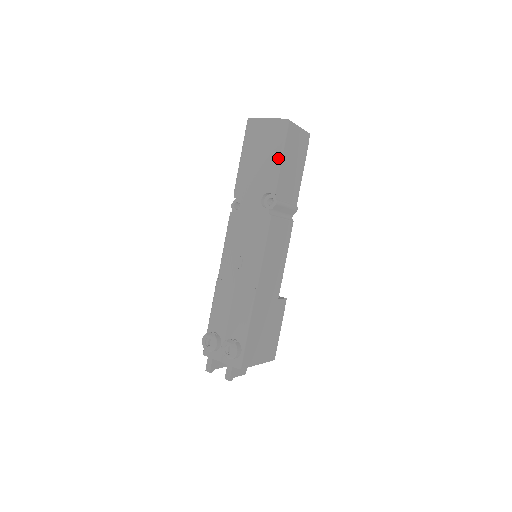
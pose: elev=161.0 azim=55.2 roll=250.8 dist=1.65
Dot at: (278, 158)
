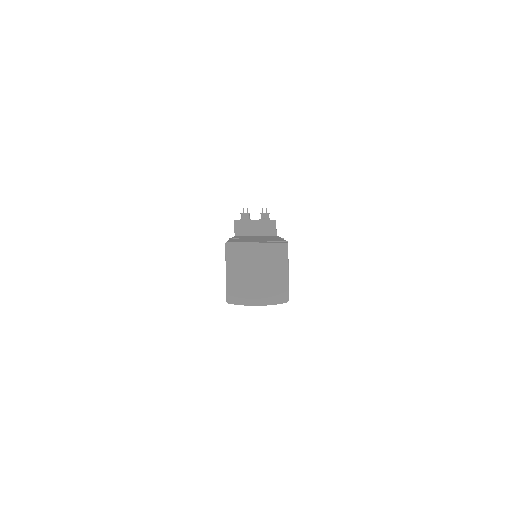
Dot at: occluded
